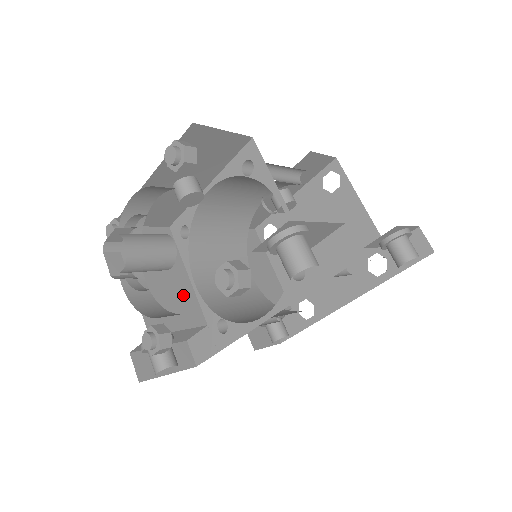
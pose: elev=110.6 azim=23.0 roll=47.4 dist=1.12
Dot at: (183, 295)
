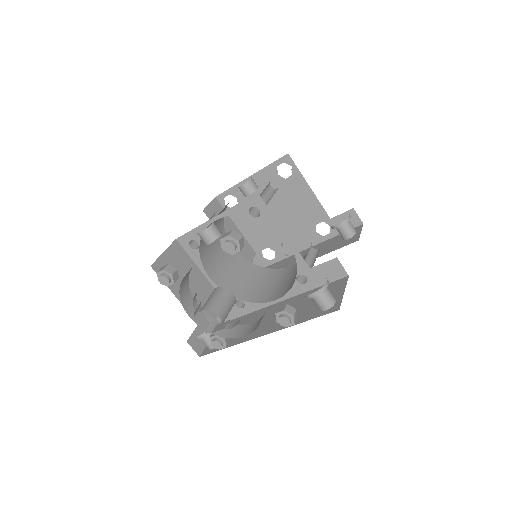
Dot at: (207, 291)
